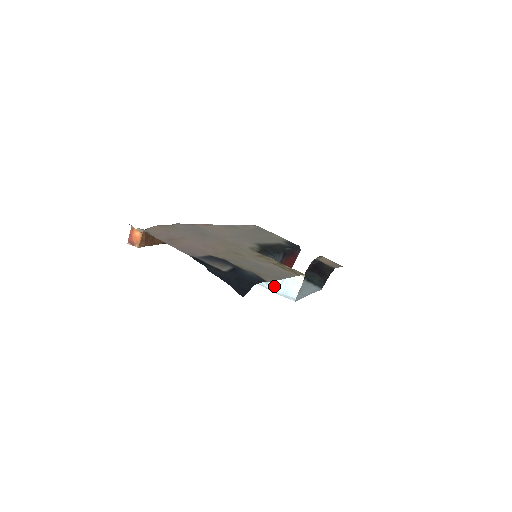
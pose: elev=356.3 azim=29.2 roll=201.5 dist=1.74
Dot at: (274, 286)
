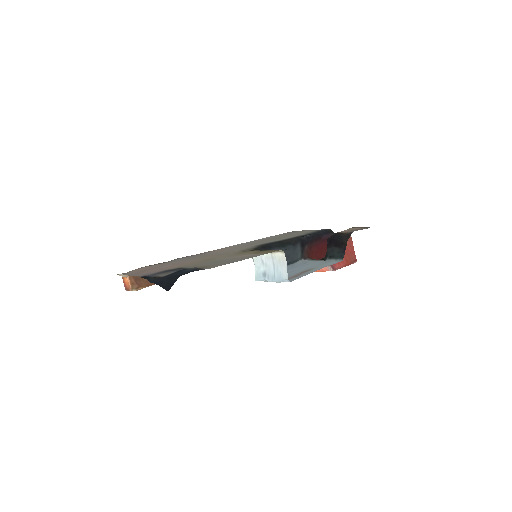
Dot at: (270, 276)
